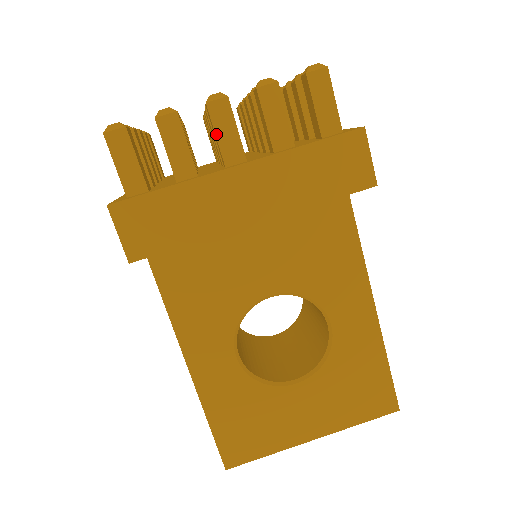
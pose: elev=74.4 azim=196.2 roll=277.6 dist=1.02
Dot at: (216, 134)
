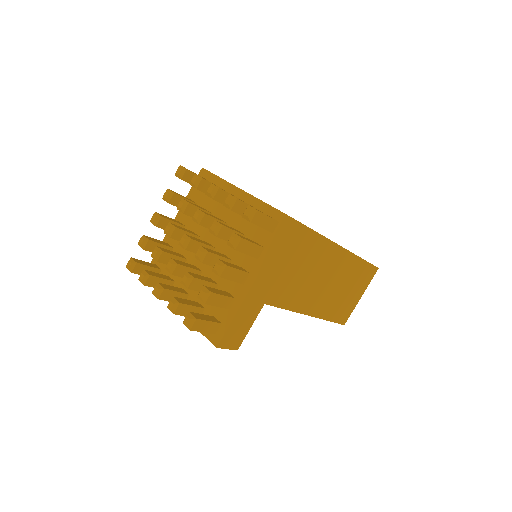
Dot at: occluded
